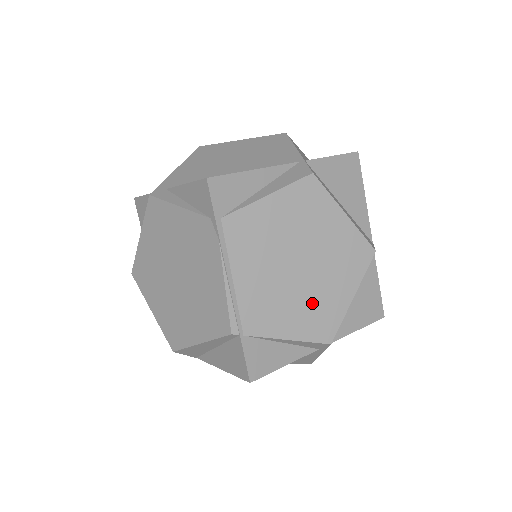
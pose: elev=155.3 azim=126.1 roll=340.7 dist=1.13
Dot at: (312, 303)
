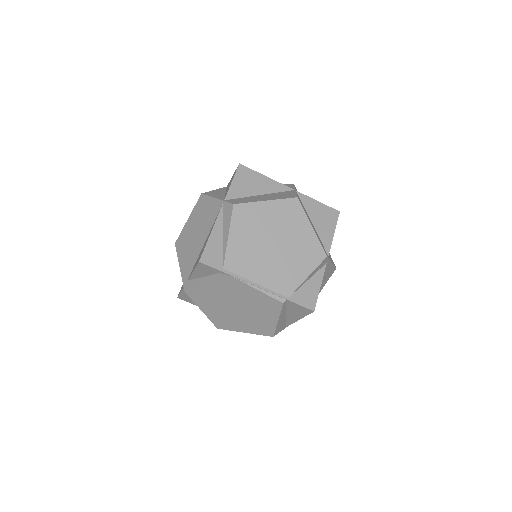
Dot at: (299, 251)
